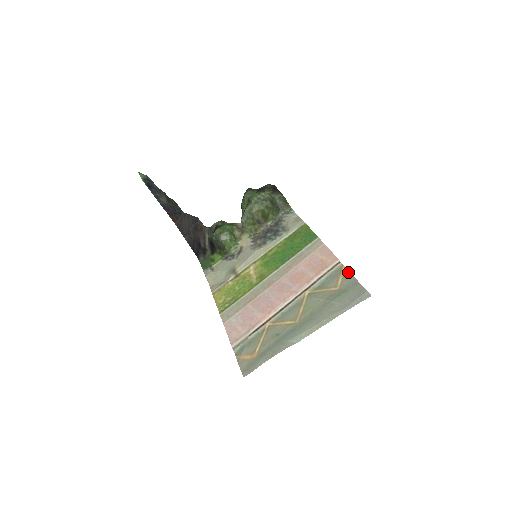
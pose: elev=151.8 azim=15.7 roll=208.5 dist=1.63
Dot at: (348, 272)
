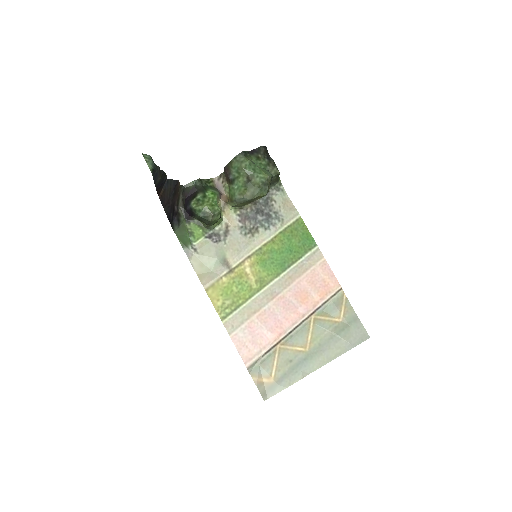
Dot at: (349, 304)
